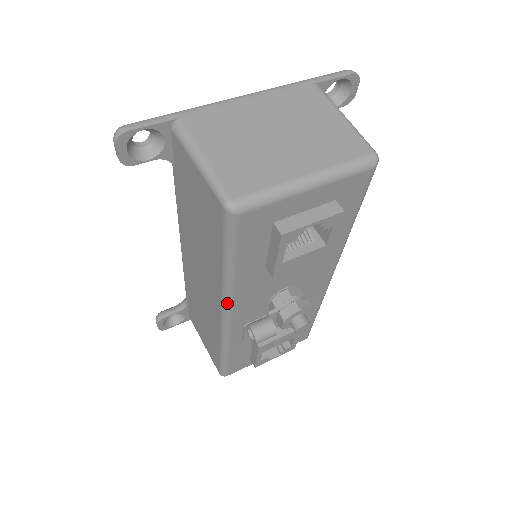
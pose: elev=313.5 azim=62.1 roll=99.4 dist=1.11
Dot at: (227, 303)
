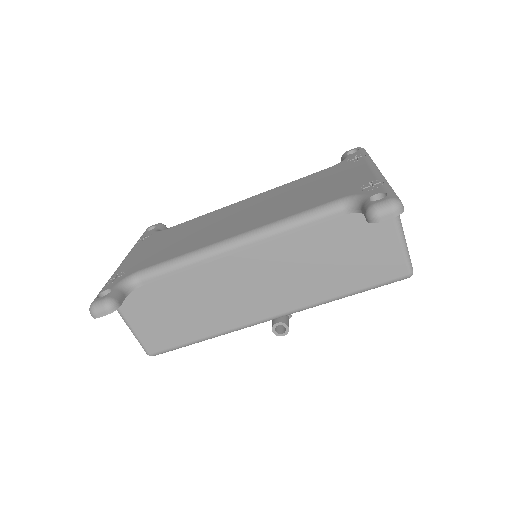
Dot at: occluded
